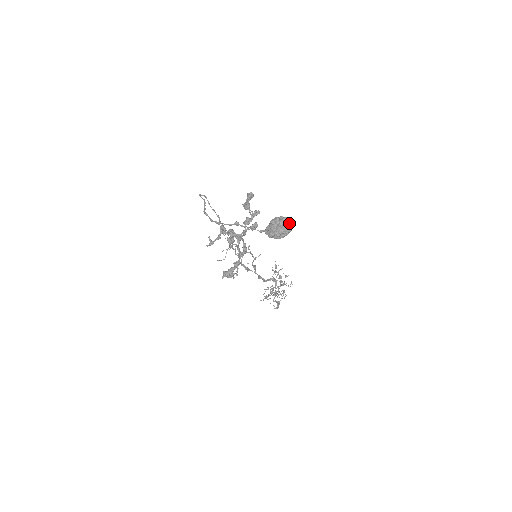
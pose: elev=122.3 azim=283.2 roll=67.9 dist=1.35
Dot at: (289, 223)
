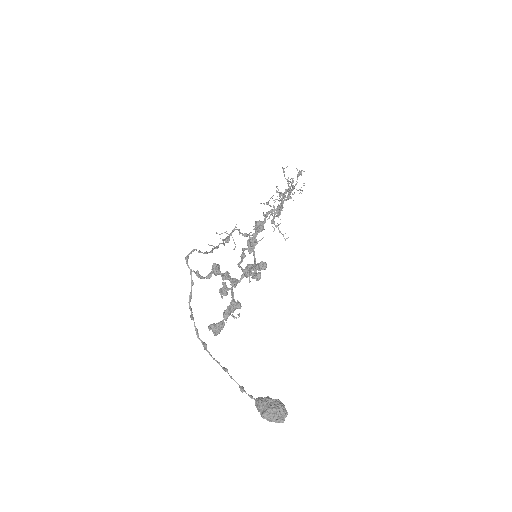
Dot at: (283, 418)
